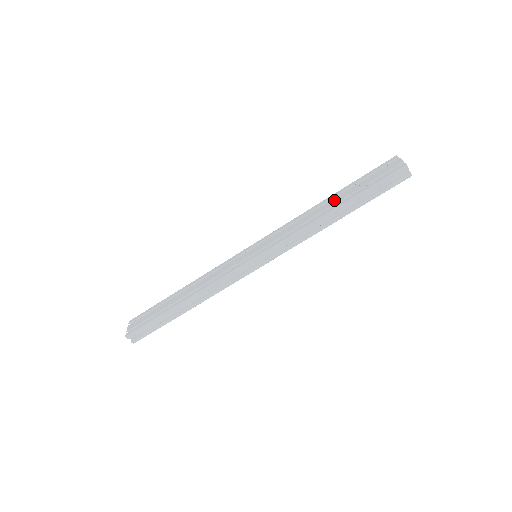
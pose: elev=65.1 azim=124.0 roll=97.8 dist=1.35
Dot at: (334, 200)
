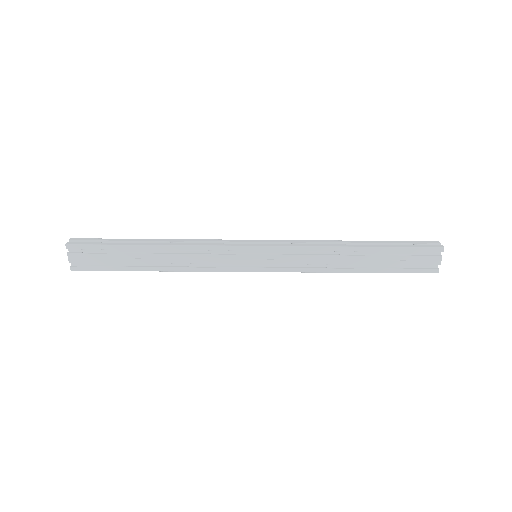
Dot at: (363, 260)
